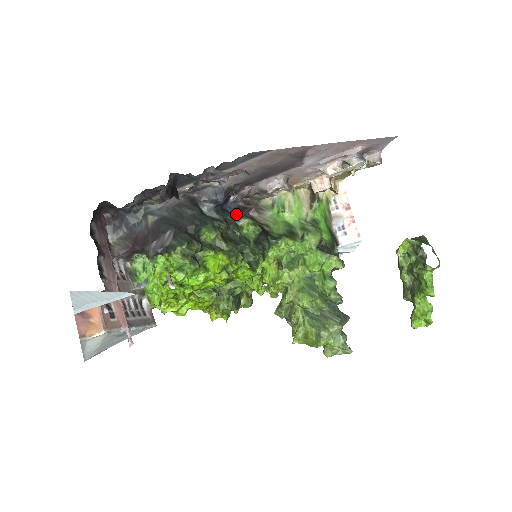
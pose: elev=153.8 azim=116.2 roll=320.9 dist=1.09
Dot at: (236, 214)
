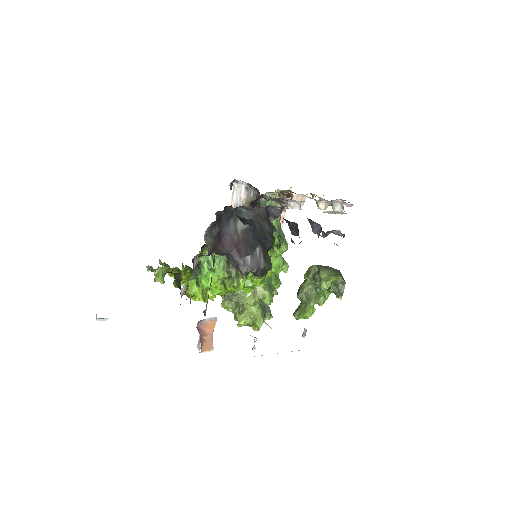
Dot at: (271, 224)
